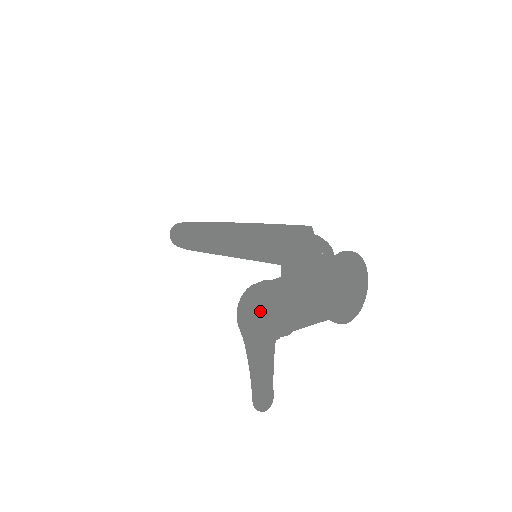
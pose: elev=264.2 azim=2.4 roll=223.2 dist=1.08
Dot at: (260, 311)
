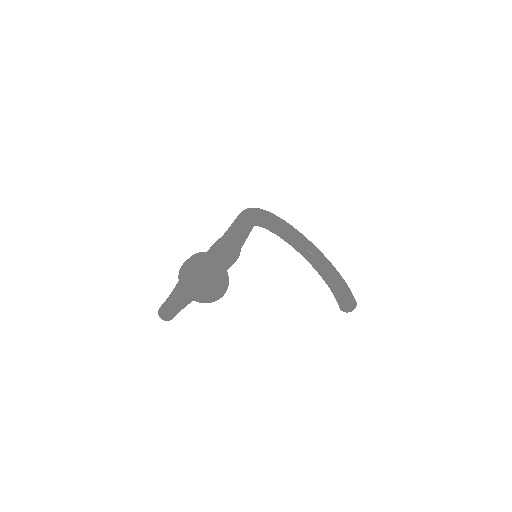
Dot at: occluded
